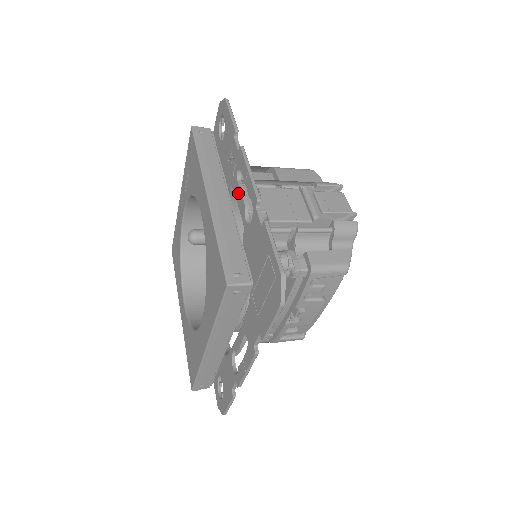
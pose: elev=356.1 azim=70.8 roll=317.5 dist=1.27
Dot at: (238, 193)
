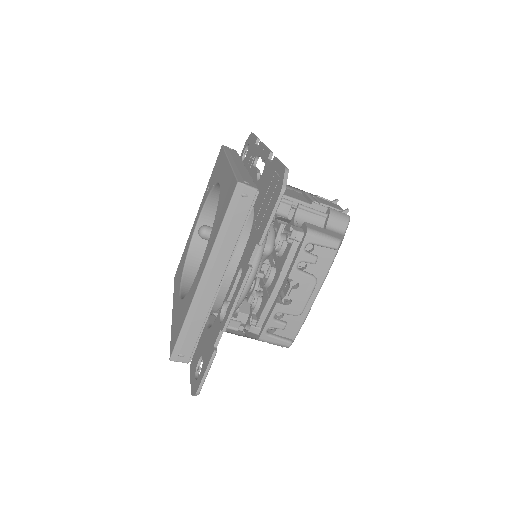
Dot at: (253, 173)
